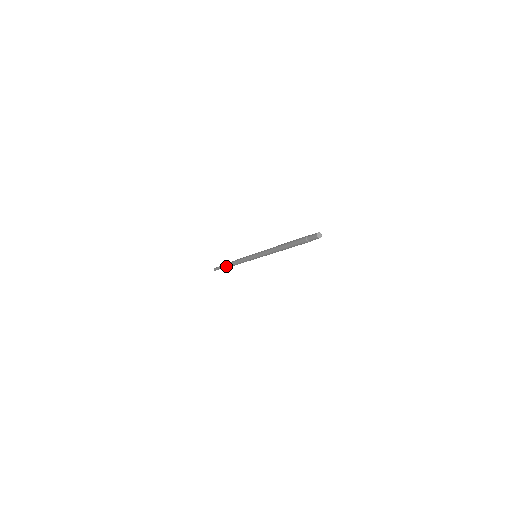
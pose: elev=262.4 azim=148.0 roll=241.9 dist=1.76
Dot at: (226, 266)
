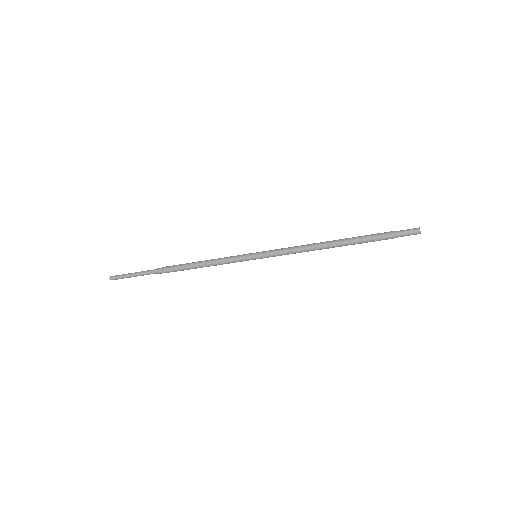
Dot at: (159, 269)
